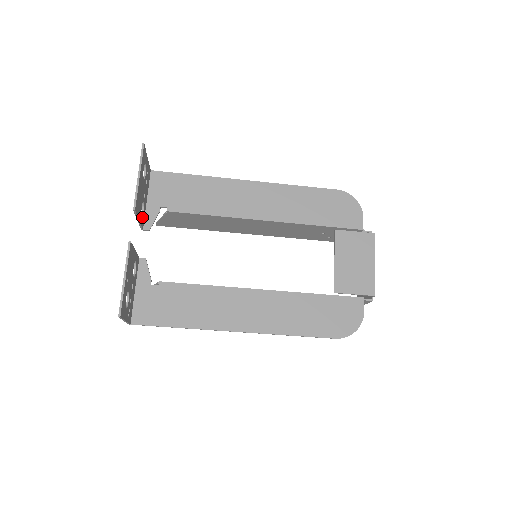
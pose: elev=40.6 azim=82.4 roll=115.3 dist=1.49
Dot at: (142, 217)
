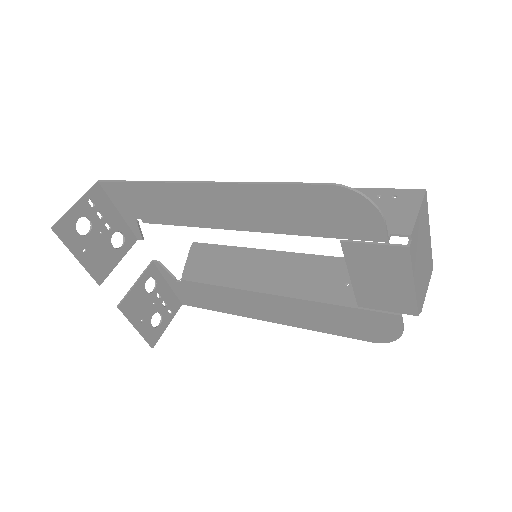
Dot at: (124, 242)
